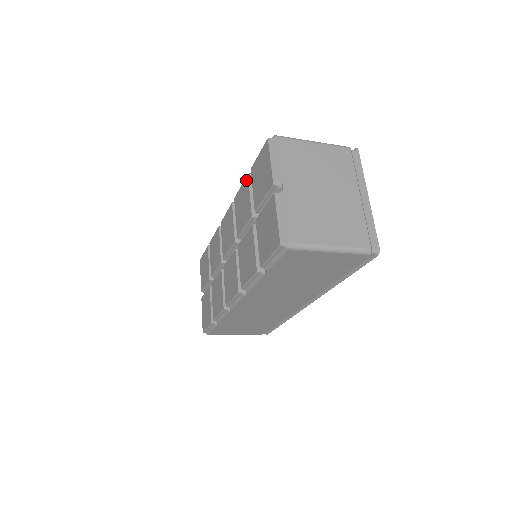
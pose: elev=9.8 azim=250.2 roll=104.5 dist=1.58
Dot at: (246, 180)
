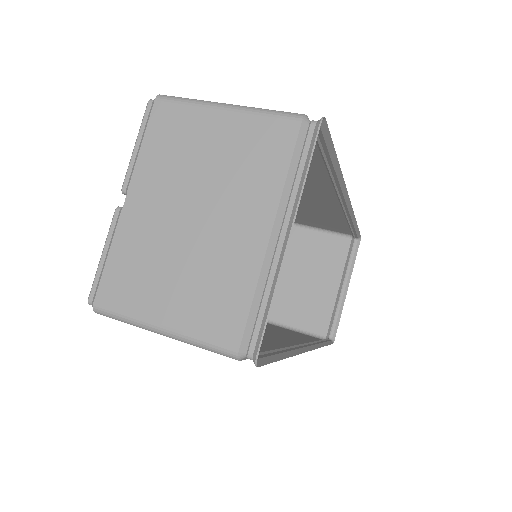
Dot at: occluded
